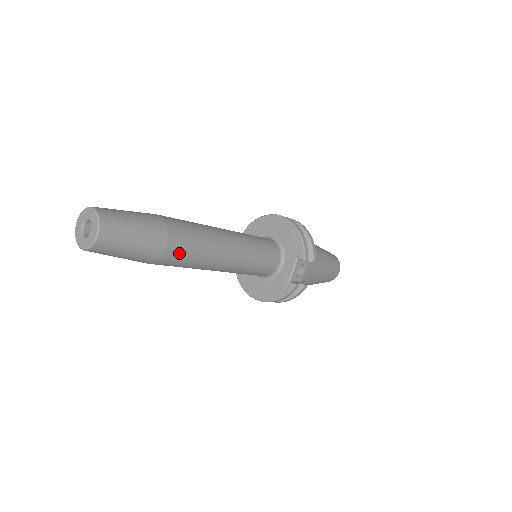
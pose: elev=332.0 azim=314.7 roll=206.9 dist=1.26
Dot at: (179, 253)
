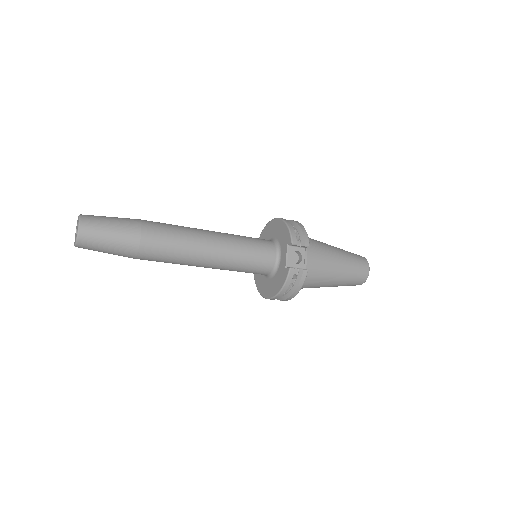
Dot at: (156, 243)
